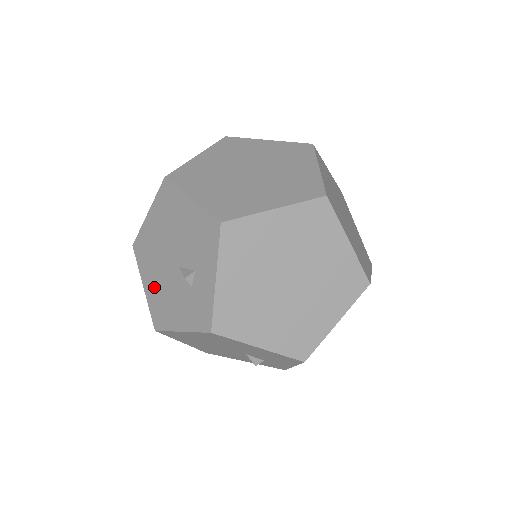
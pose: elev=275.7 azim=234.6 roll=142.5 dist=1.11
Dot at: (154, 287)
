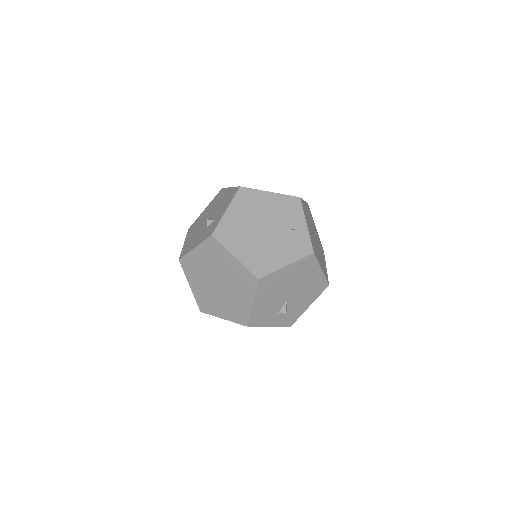
Dot at: occluded
